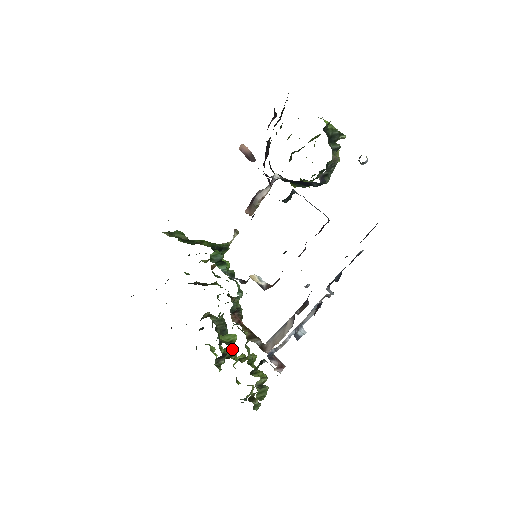
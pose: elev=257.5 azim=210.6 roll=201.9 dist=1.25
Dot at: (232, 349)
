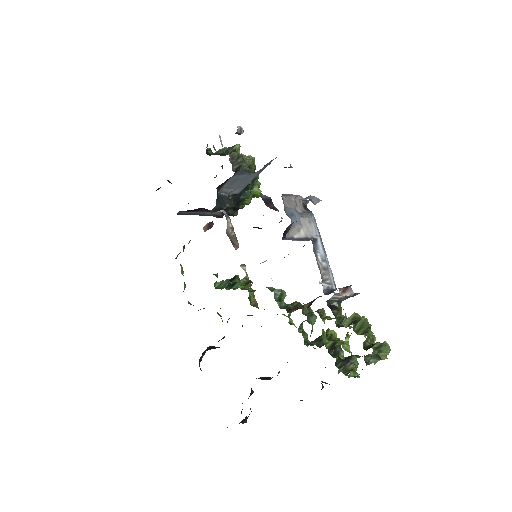
Dot at: (330, 340)
